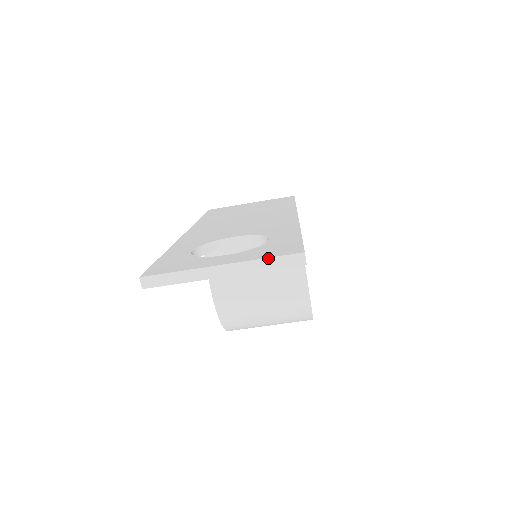
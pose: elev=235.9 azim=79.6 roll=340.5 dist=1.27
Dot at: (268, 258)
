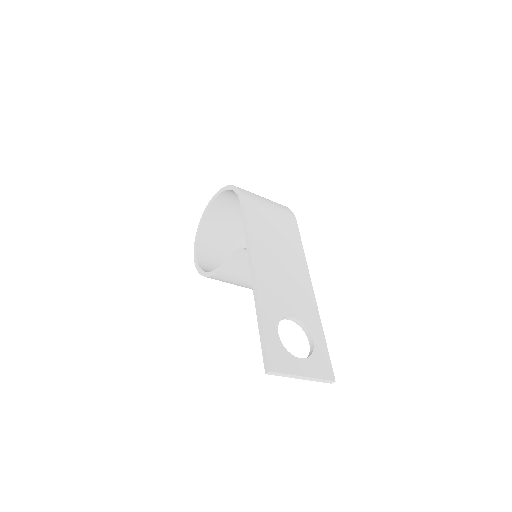
Dot at: (322, 379)
